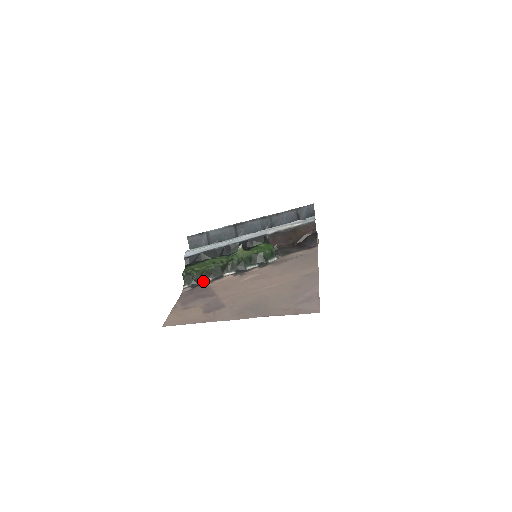
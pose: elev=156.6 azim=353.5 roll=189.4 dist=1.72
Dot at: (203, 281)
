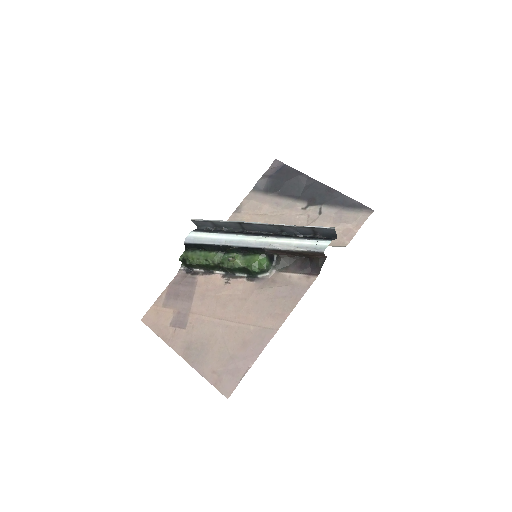
Dot at: (196, 269)
